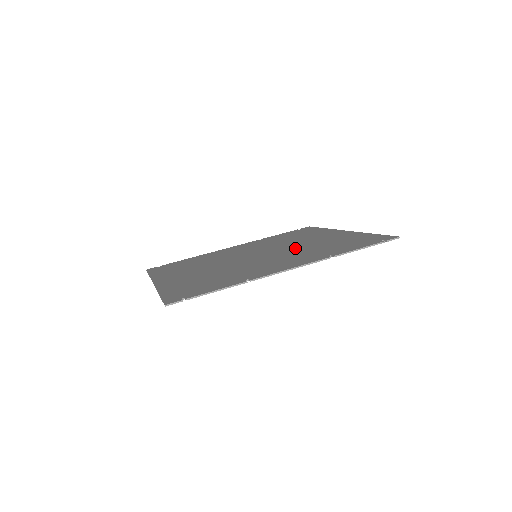
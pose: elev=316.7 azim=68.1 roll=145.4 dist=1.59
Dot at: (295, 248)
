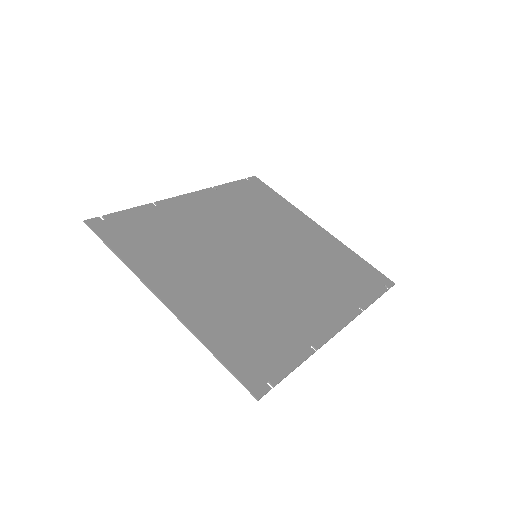
Dot at: (297, 257)
